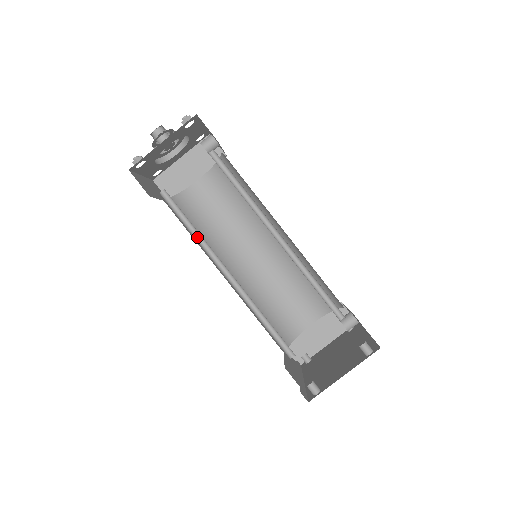
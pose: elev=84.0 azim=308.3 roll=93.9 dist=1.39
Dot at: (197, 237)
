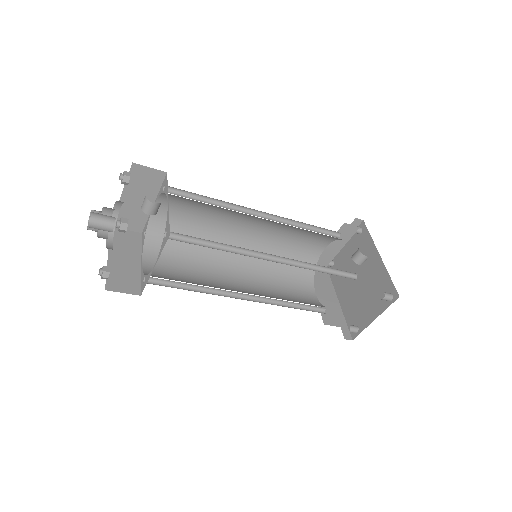
Dot at: (201, 288)
